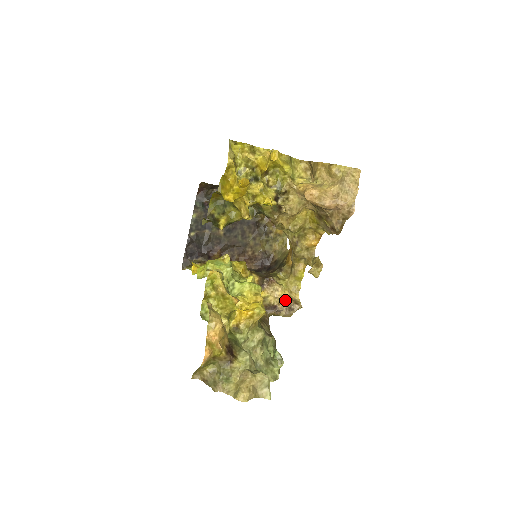
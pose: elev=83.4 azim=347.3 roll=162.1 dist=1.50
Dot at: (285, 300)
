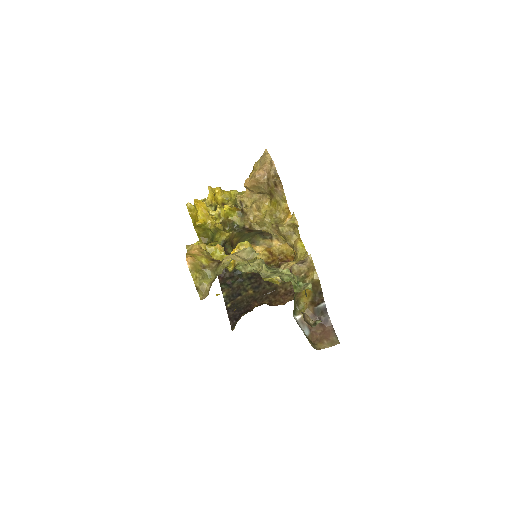
Dot at: occluded
